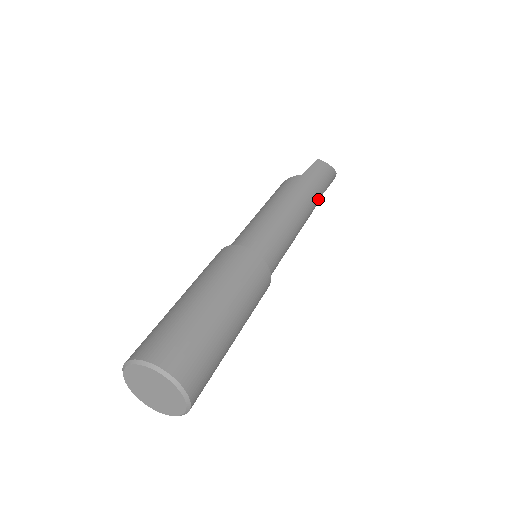
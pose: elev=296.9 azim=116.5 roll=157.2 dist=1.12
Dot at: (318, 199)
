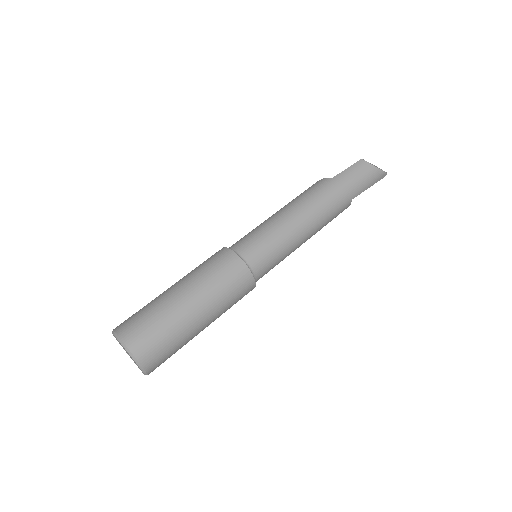
Dot at: (346, 203)
